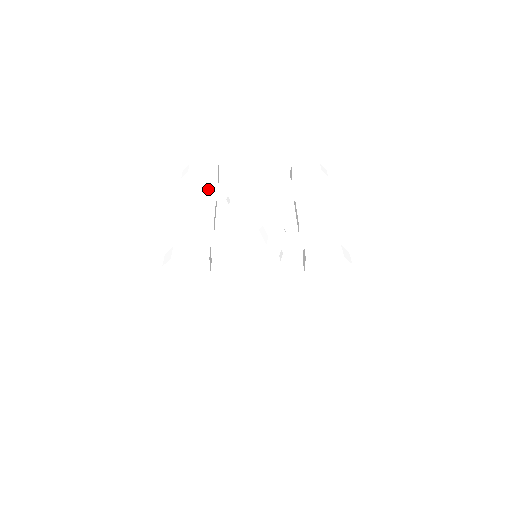
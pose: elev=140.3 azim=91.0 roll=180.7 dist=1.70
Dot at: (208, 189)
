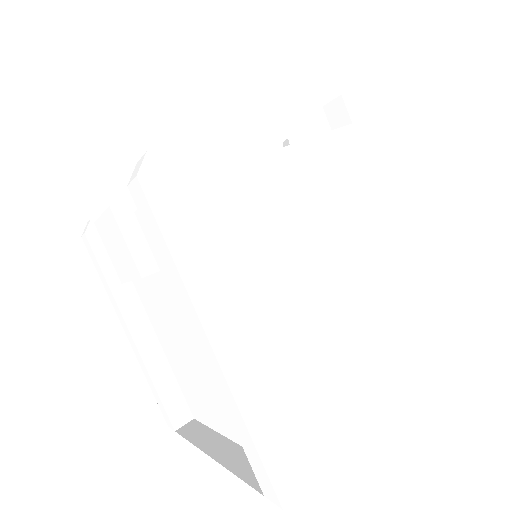
Dot at: occluded
